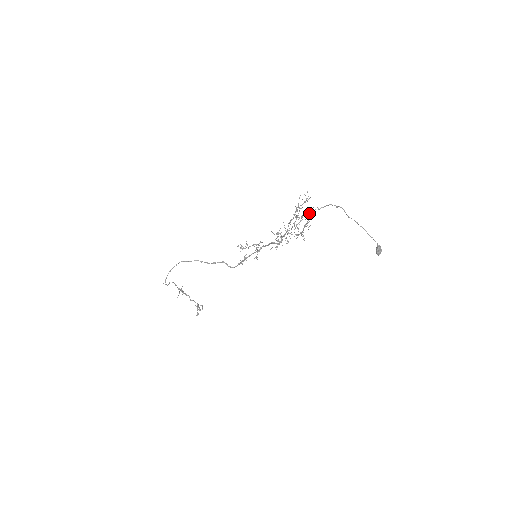
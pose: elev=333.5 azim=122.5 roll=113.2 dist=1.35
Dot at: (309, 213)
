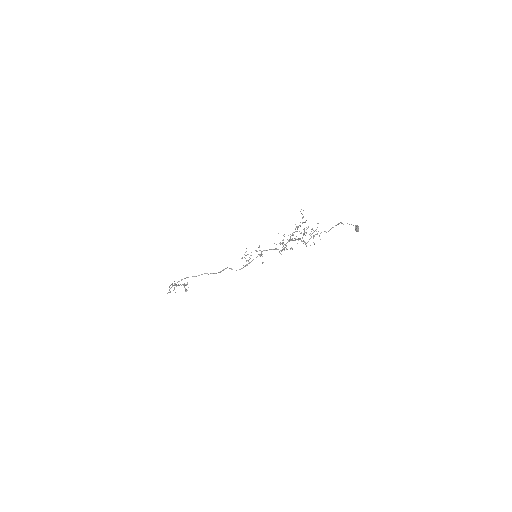
Dot at: (314, 231)
